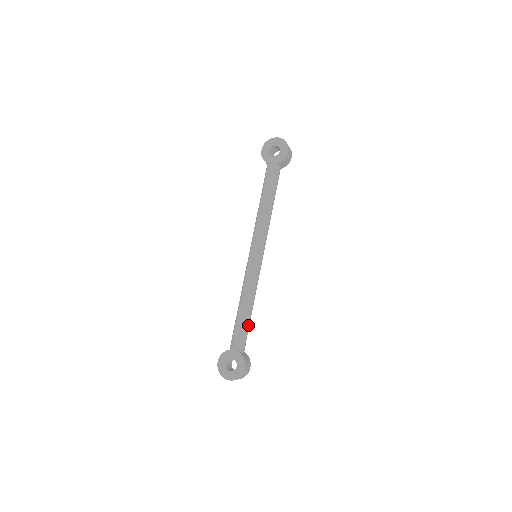
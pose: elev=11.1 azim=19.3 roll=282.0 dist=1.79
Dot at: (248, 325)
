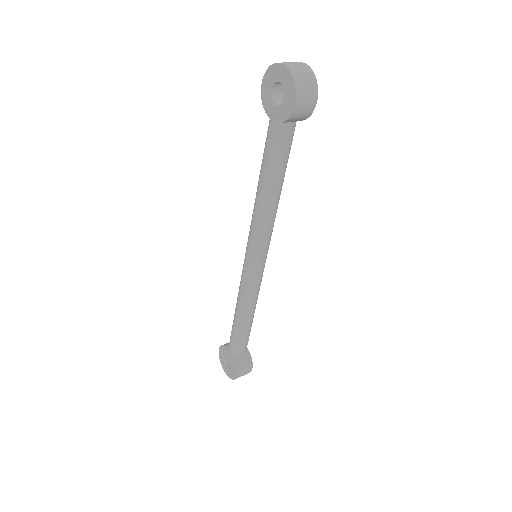
Dot at: (245, 332)
